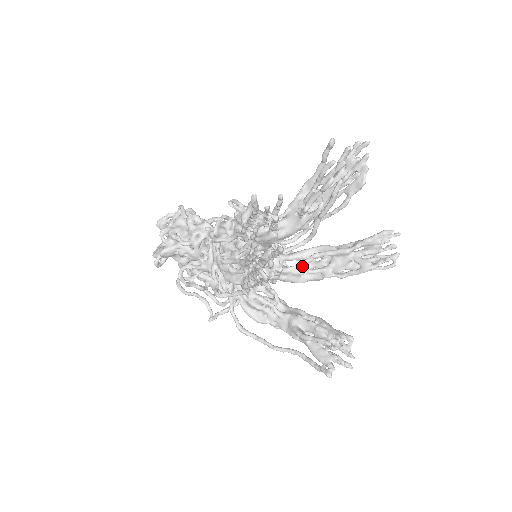
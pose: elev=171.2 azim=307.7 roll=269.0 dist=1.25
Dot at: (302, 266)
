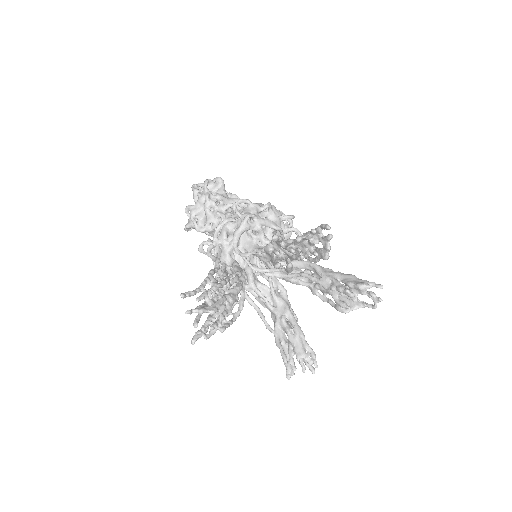
Dot at: occluded
